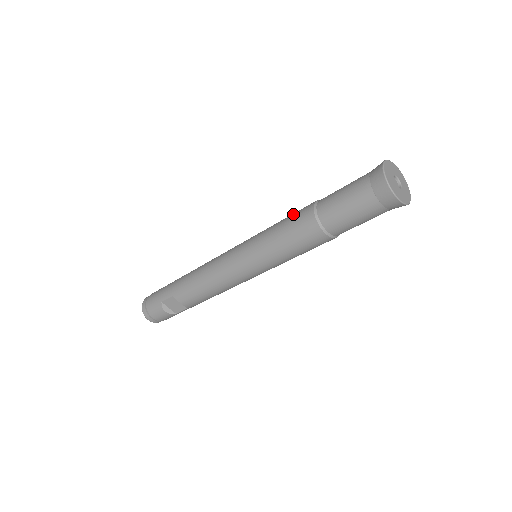
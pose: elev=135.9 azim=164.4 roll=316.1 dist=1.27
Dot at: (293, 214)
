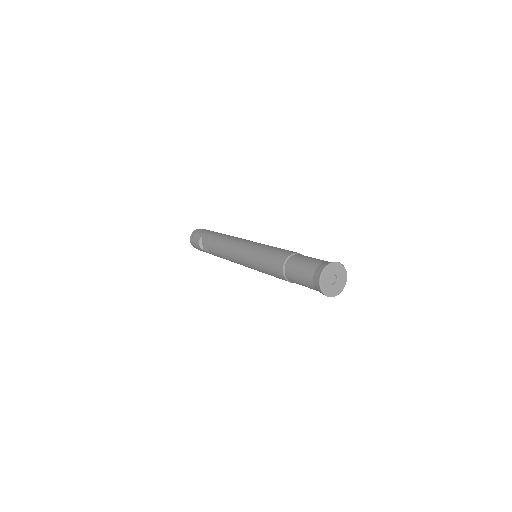
Dot at: occluded
